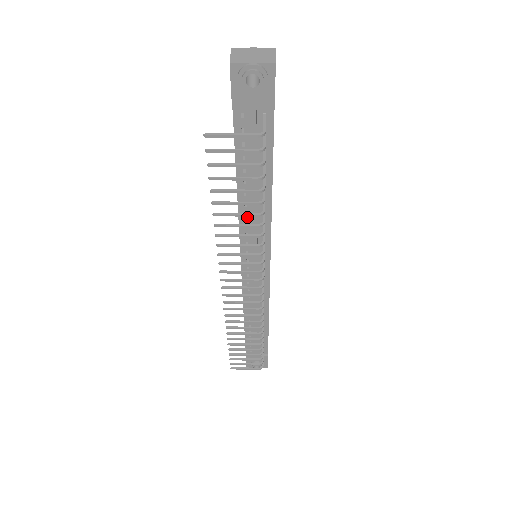
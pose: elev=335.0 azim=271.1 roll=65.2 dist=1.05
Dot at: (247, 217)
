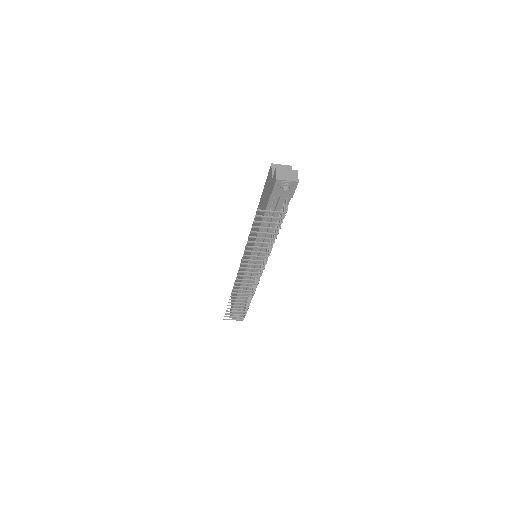
Dot at: (260, 240)
